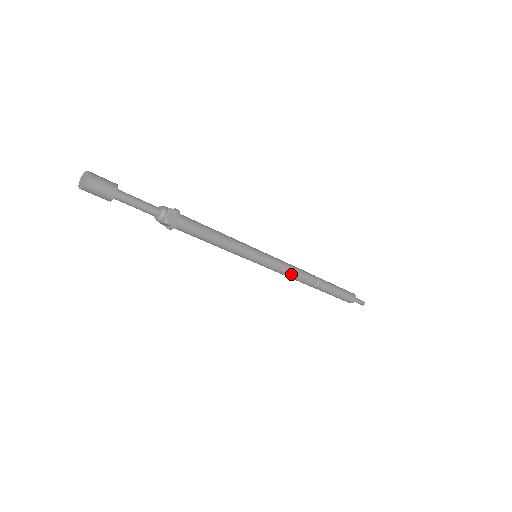
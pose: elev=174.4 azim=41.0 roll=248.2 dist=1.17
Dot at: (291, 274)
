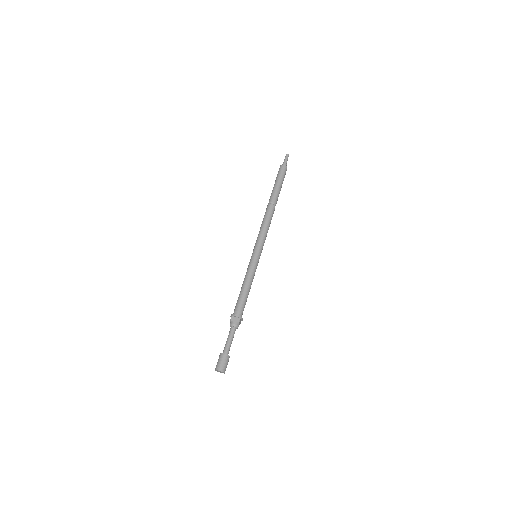
Dot at: occluded
